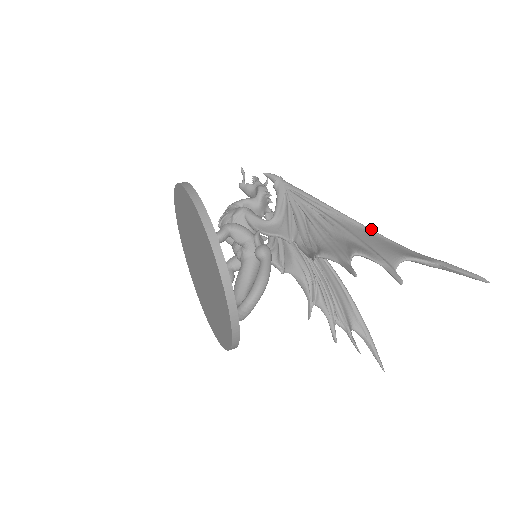
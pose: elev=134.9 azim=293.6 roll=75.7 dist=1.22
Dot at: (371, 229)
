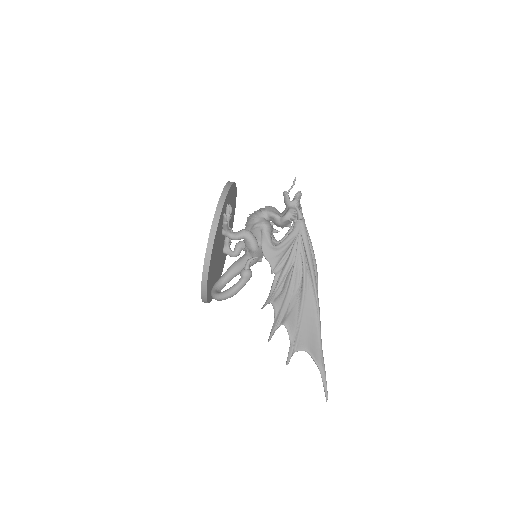
Dot at: (318, 308)
